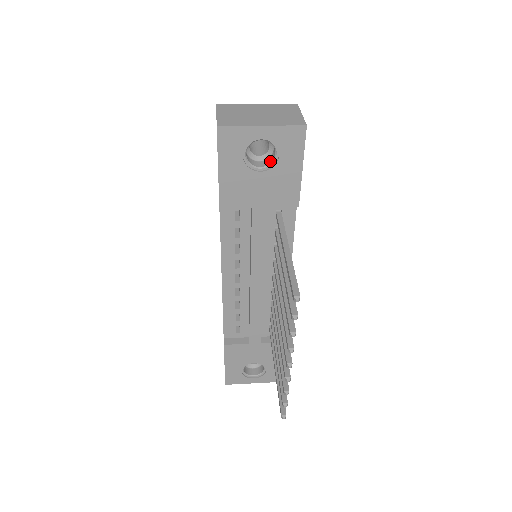
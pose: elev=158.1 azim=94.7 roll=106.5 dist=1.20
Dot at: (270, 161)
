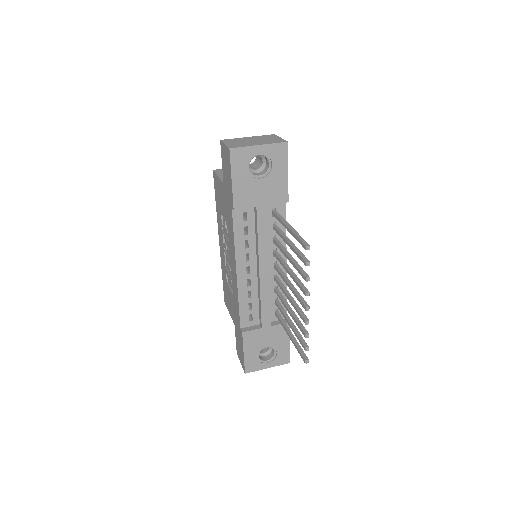
Dot at: (265, 171)
